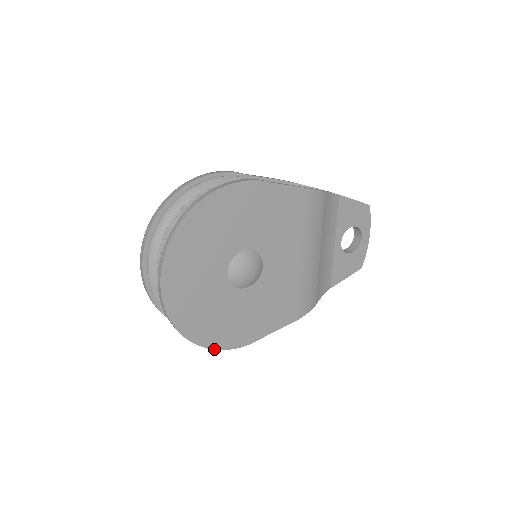
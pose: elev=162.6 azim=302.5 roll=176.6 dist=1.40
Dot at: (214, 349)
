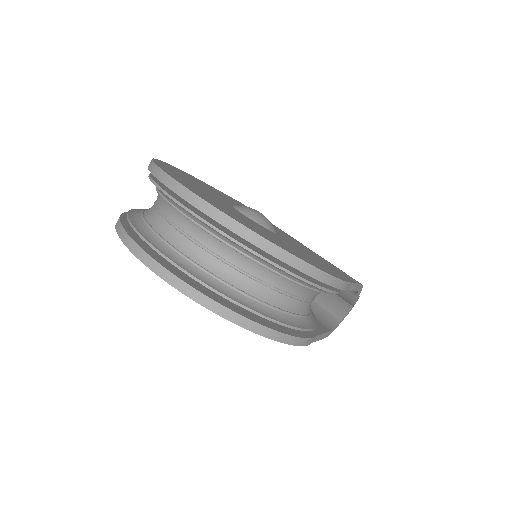
Dot at: (313, 266)
